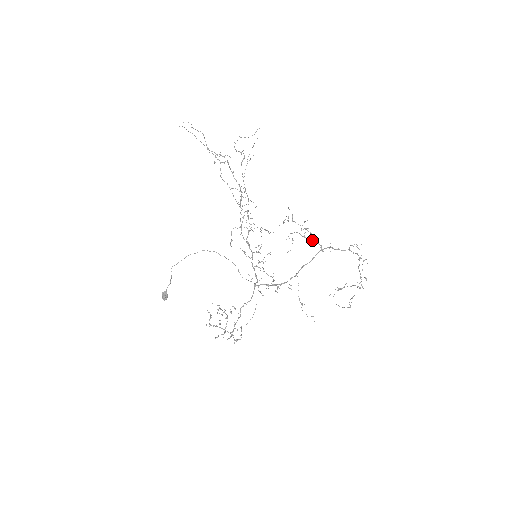
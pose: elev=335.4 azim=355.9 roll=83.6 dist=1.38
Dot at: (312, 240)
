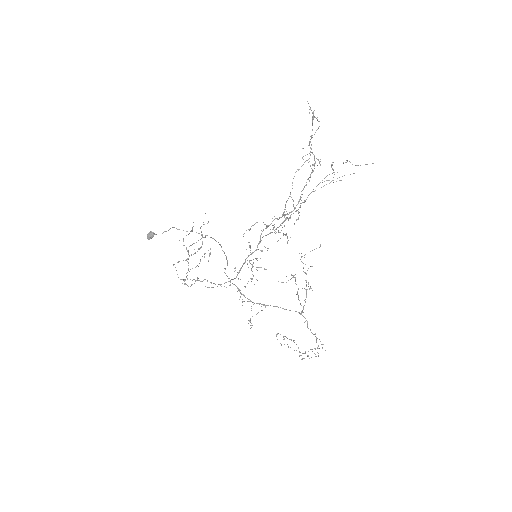
Dot at: occluded
